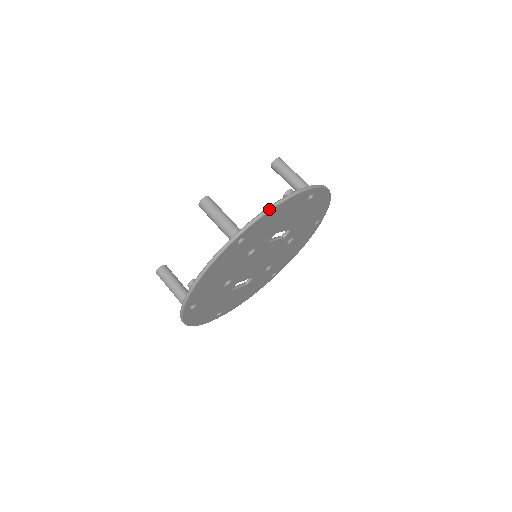
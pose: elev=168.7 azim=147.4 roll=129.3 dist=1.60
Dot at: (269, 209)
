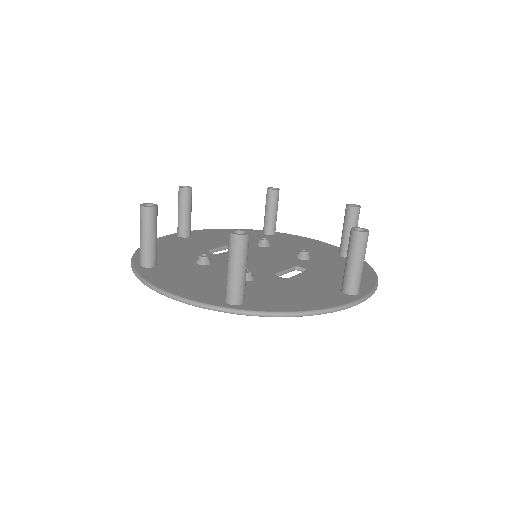
Dot at: (288, 316)
